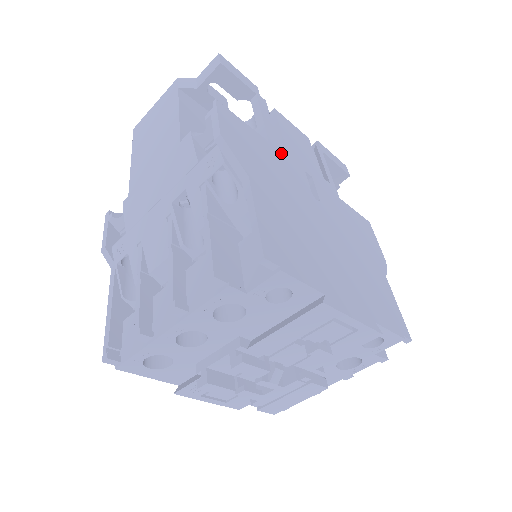
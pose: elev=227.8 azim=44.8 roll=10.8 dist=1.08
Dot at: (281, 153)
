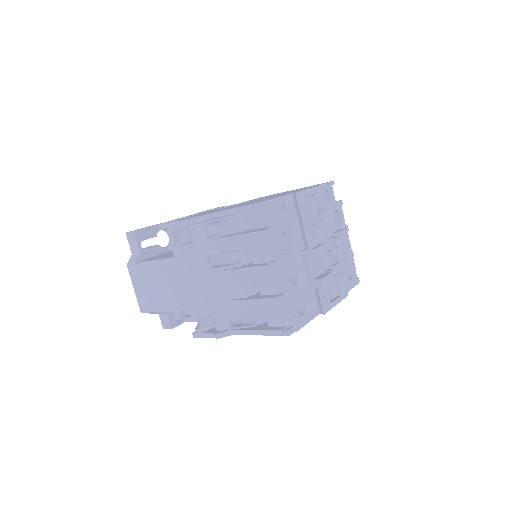
Dot at: occluded
